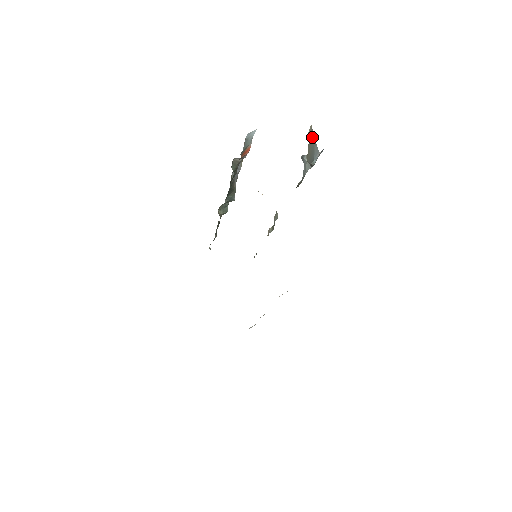
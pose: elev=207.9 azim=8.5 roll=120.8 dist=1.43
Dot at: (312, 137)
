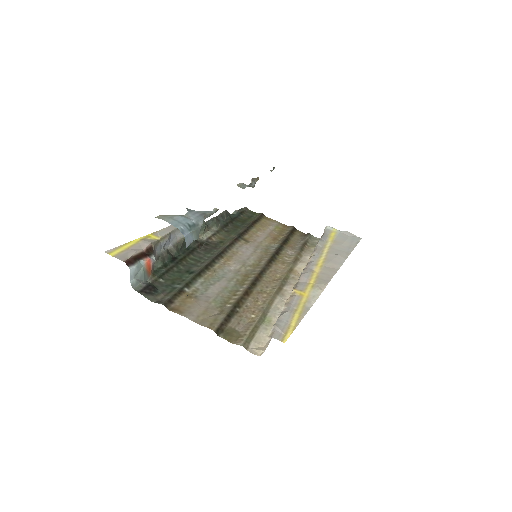
Dot at: occluded
